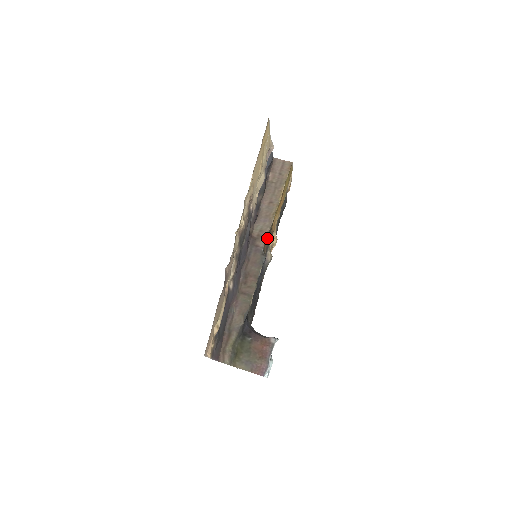
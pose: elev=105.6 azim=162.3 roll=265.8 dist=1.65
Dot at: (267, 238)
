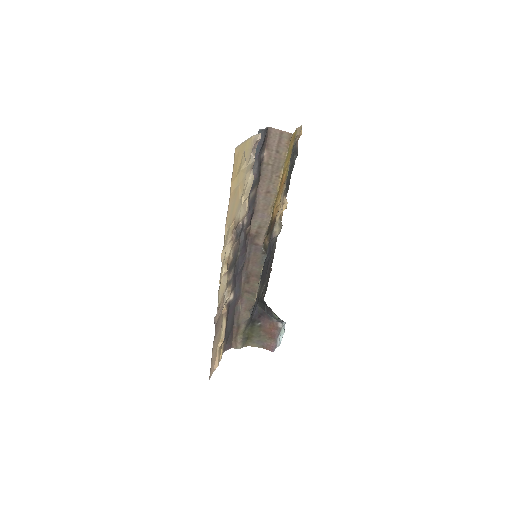
Dot at: (267, 234)
